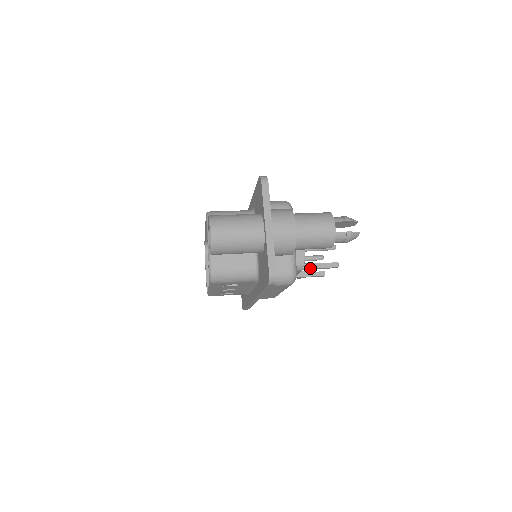
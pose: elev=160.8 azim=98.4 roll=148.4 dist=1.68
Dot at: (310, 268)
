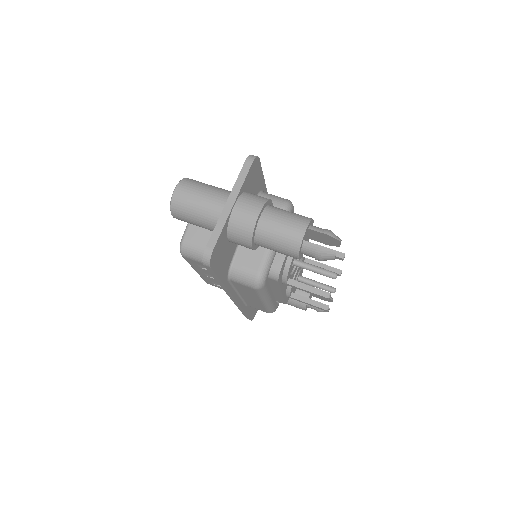
Dot at: (295, 286)
